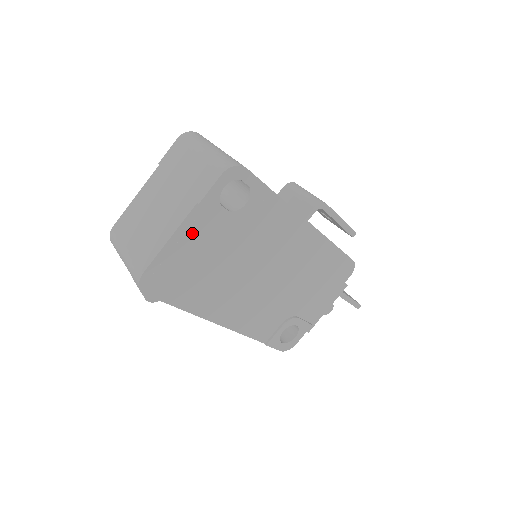
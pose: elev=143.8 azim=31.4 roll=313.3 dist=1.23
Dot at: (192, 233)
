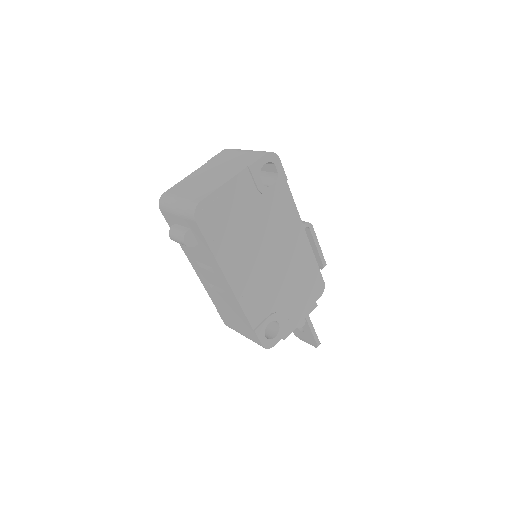
Dot at: (238, 188)
